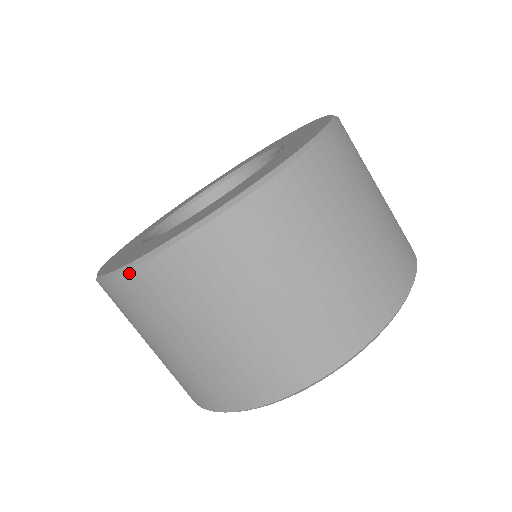
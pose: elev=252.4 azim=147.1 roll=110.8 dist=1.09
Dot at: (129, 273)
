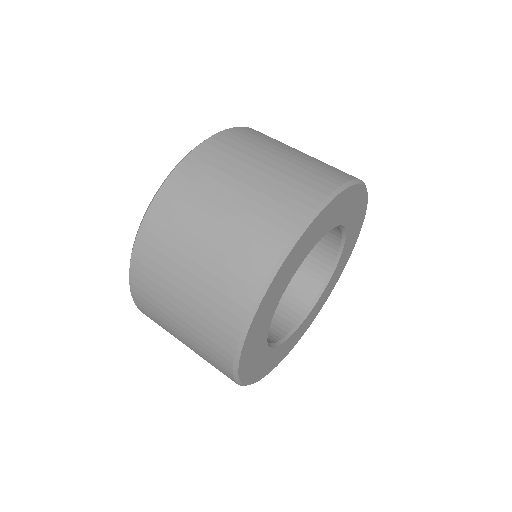
Dot at: (131, 272)
